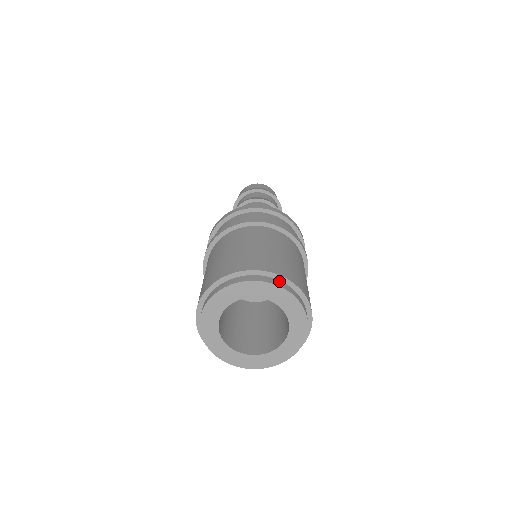
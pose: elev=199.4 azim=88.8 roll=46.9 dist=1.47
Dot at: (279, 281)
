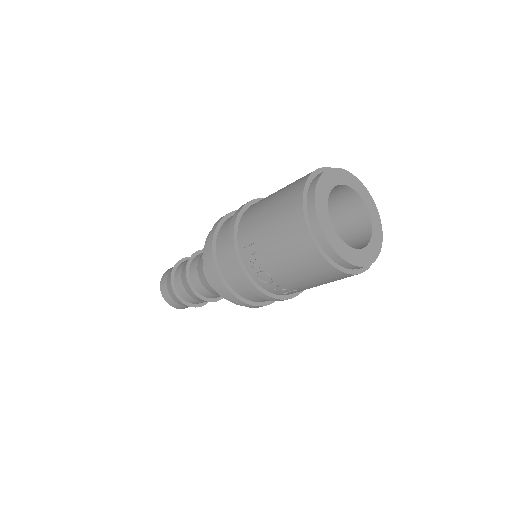
Dot at: occluded
